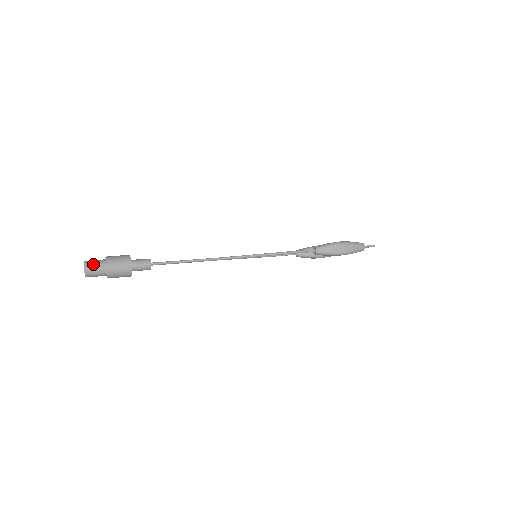
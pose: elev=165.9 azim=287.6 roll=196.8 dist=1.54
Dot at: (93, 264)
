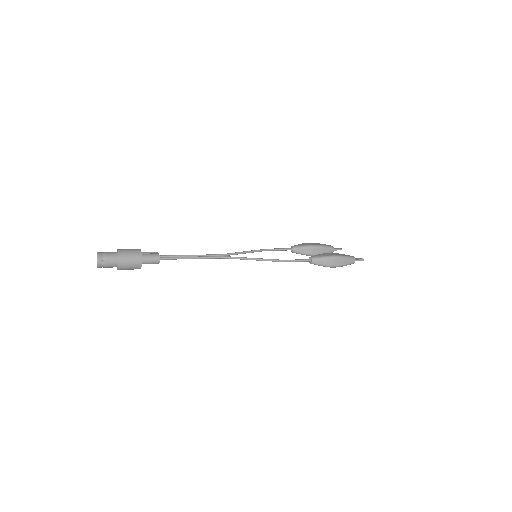
Dot at: (106, 258)
